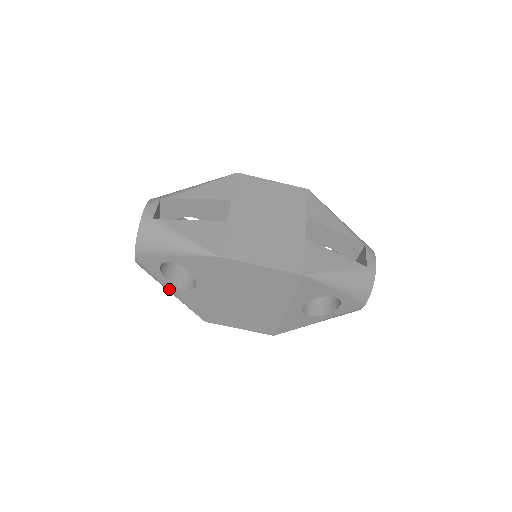
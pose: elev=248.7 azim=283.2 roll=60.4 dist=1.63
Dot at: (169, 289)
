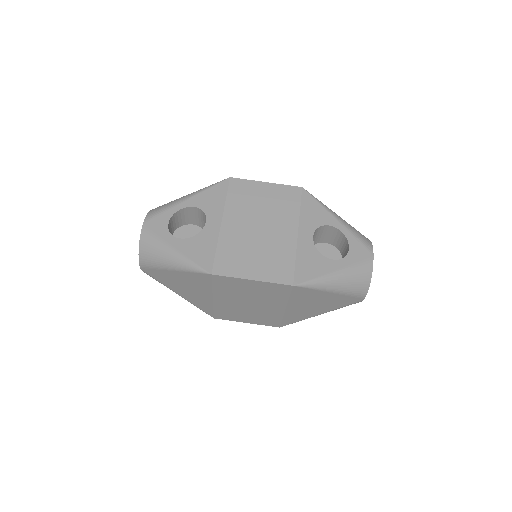
Dot at: (173, 248)
